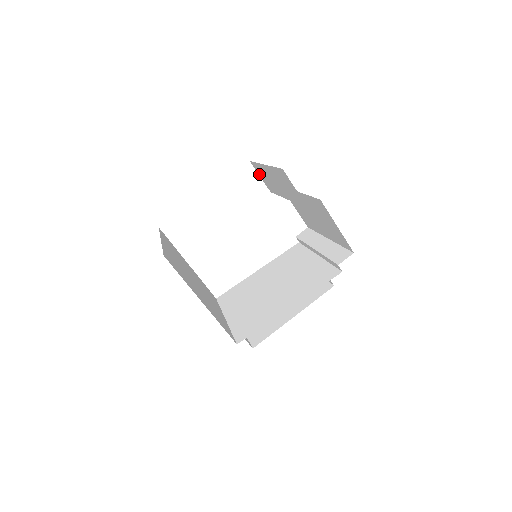
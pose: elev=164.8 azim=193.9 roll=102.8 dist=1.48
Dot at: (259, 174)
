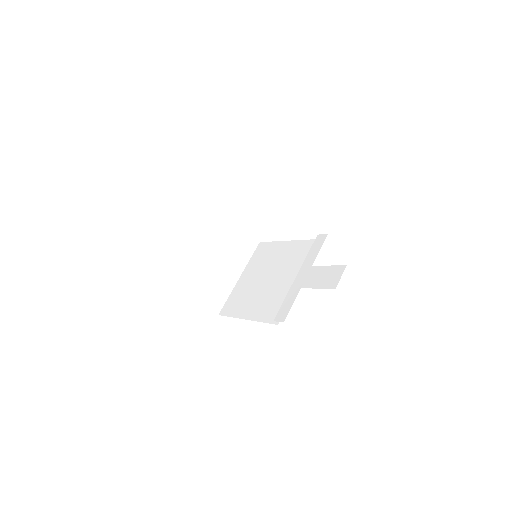
Dot at: occluded
